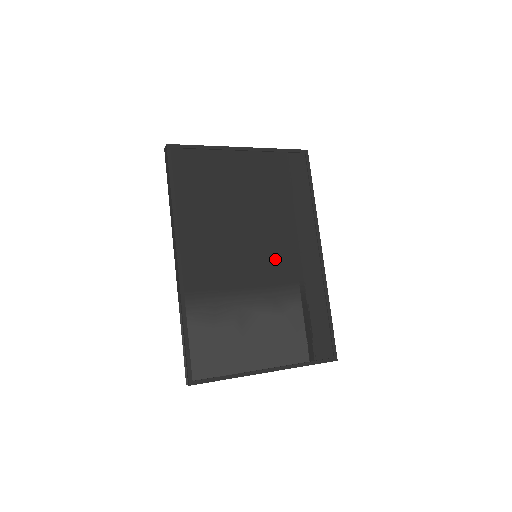
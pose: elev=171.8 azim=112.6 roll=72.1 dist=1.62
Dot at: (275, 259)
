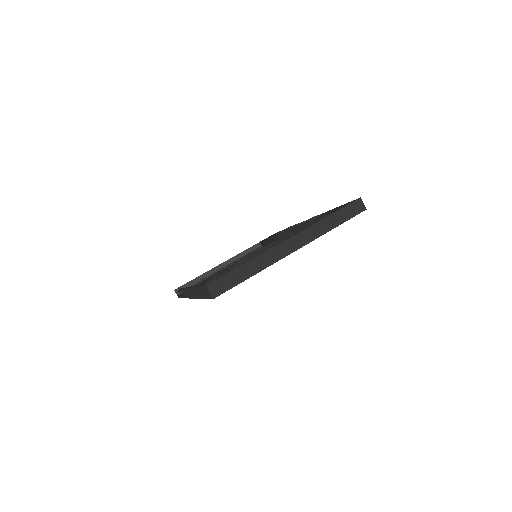
Dot at: occluded
